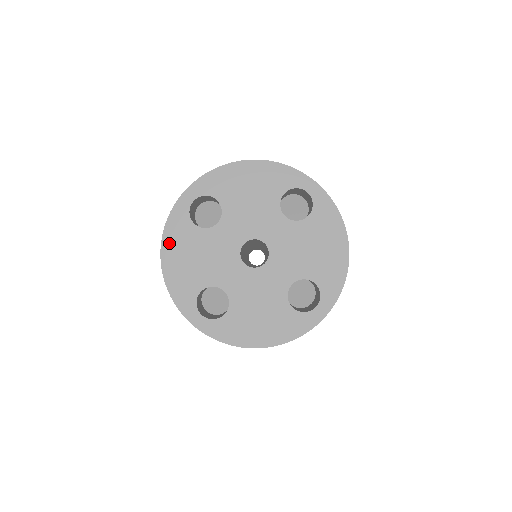
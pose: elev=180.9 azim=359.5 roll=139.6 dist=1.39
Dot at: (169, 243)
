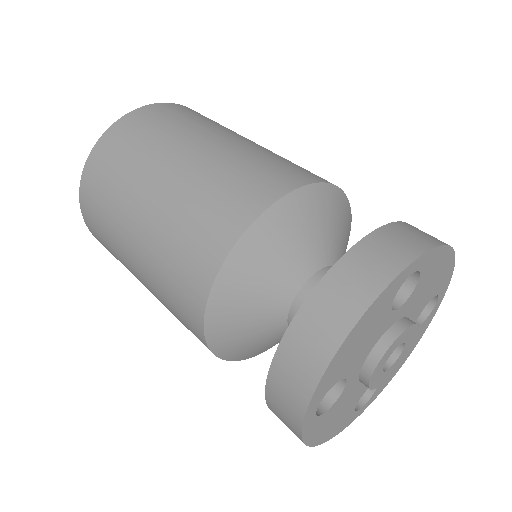
Dot at: (368, 316)
